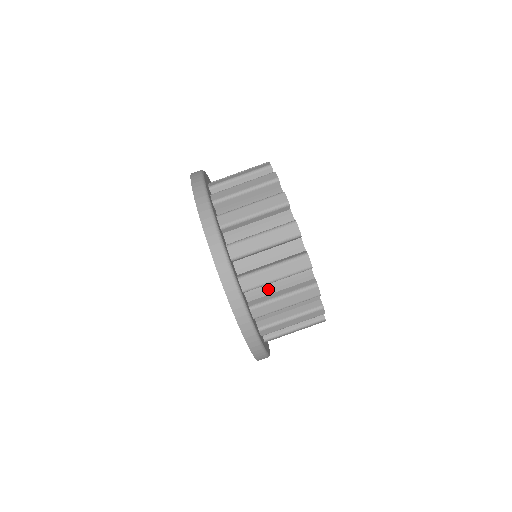
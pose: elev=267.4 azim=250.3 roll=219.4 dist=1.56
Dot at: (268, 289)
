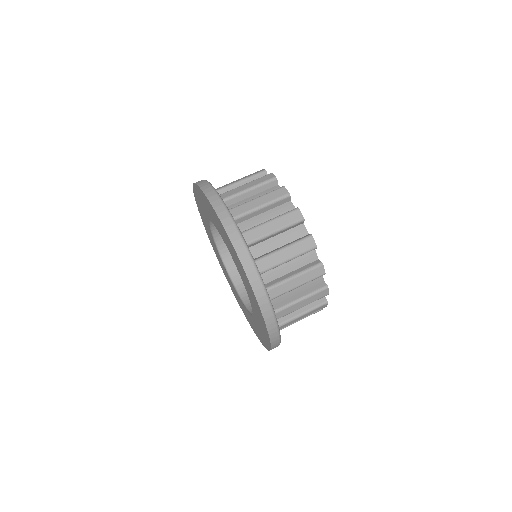
Dot at: (256, 222)
